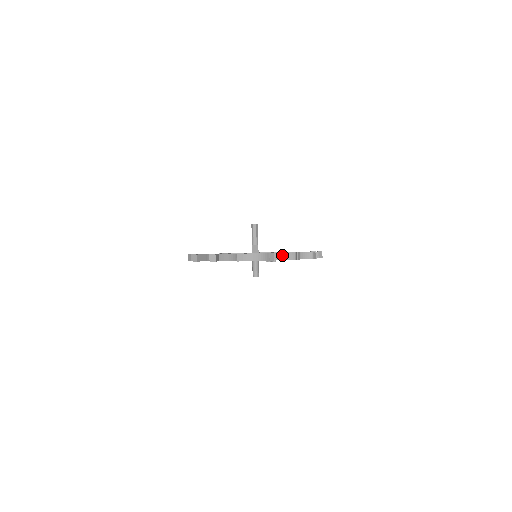
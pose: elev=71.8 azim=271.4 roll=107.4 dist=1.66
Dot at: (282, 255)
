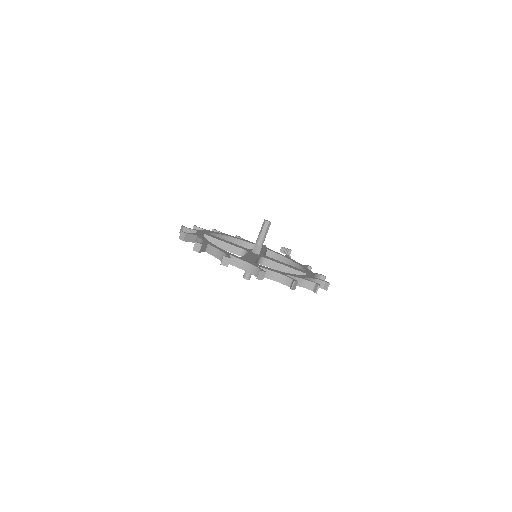
Dot at: (277, 275)
